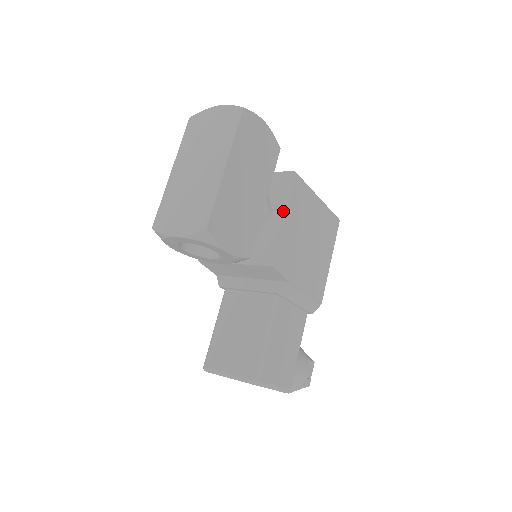
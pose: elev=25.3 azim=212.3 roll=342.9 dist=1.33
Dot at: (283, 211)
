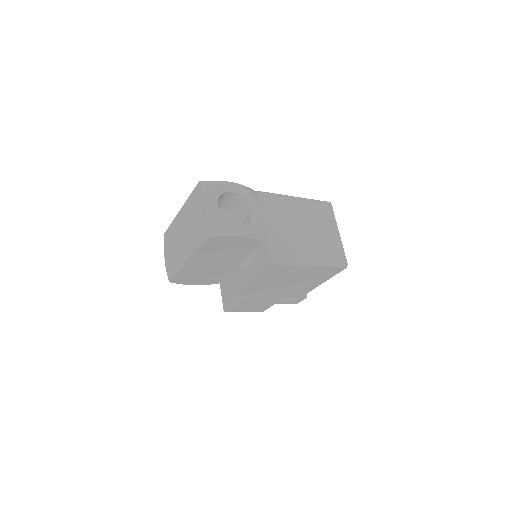
Dot at: (252, 274)
